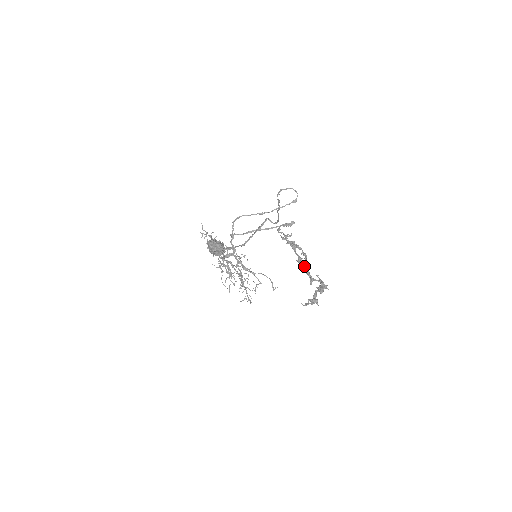
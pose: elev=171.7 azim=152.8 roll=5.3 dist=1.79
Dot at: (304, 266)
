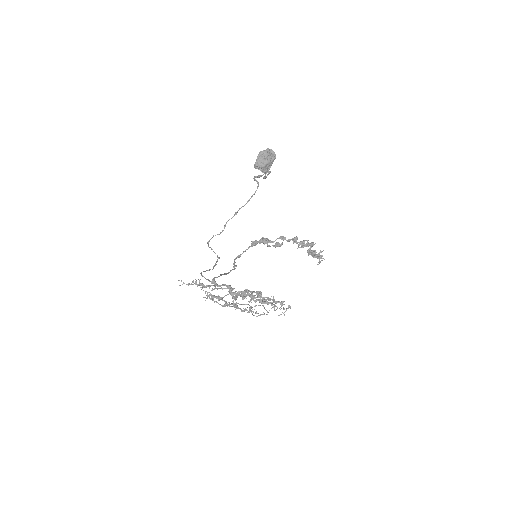
Dot at: (288, 239)
